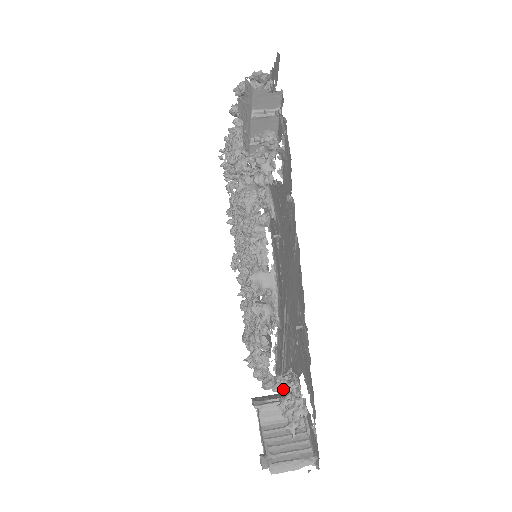
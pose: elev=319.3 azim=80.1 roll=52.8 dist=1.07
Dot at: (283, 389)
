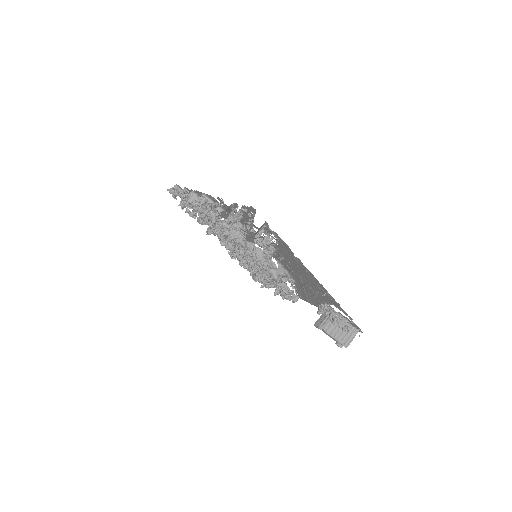
Dot at: (331, 318)
